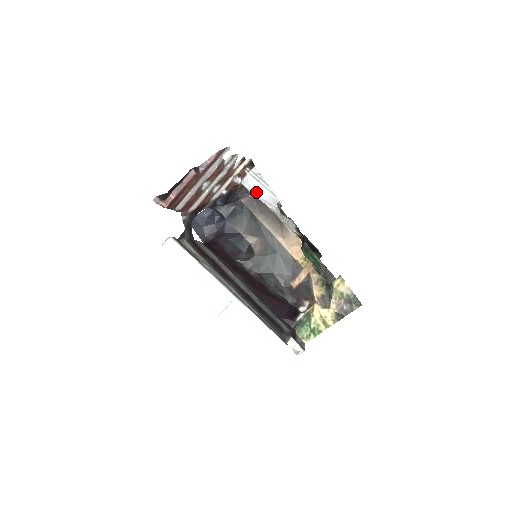
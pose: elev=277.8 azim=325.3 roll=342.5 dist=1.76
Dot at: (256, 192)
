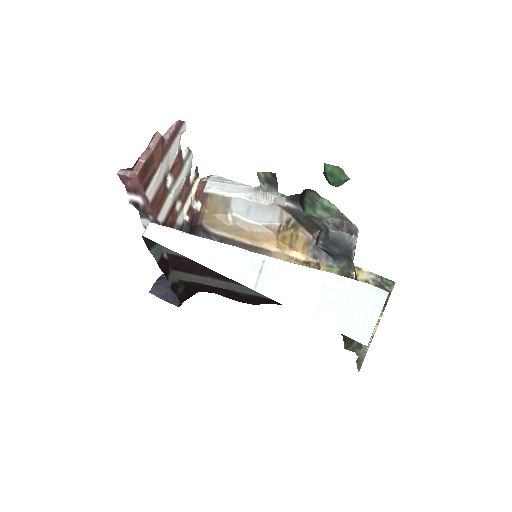
Dot at: (225, 190)
